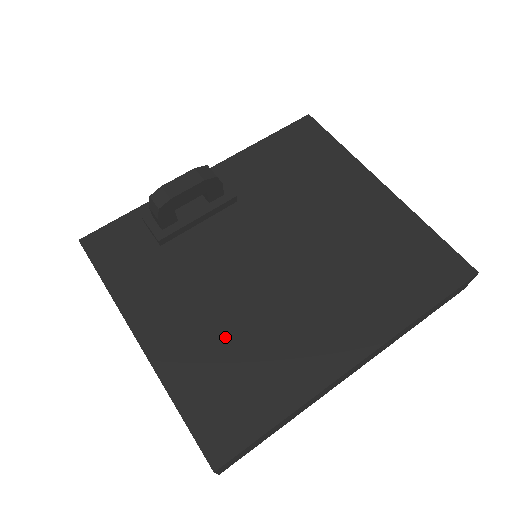
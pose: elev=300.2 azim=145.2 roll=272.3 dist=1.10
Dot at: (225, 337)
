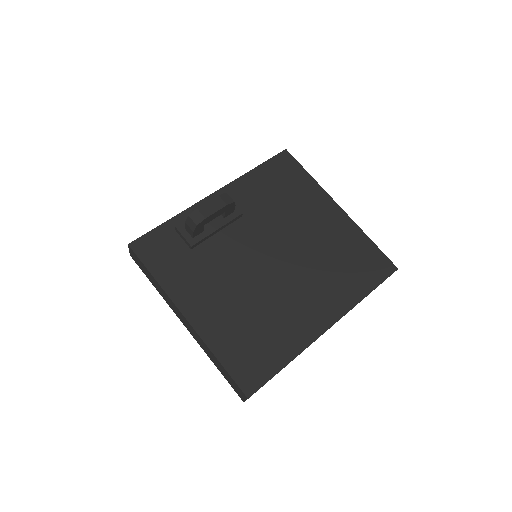
Dot at: (245, 314)
